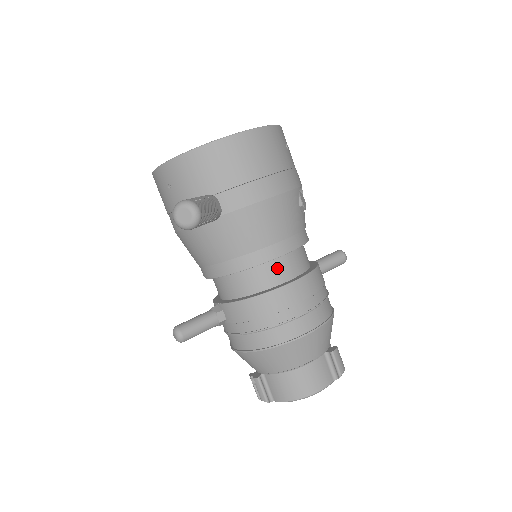
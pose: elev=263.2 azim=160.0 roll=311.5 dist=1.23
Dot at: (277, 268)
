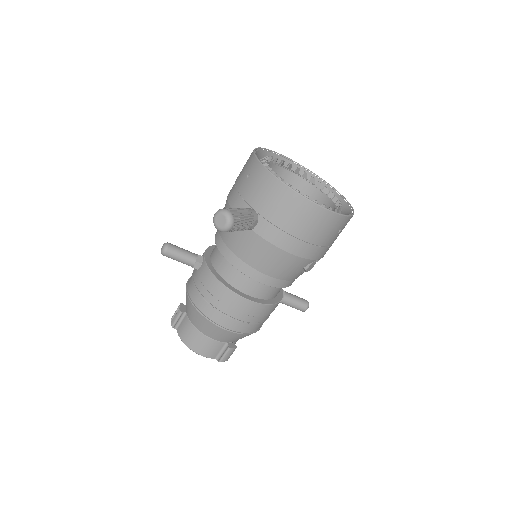
Dot at: (250, 283)
